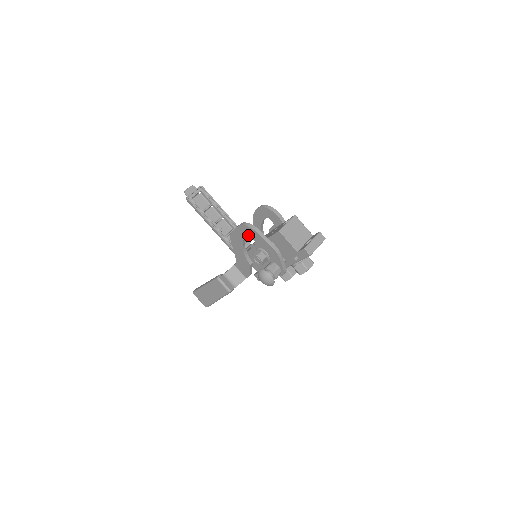
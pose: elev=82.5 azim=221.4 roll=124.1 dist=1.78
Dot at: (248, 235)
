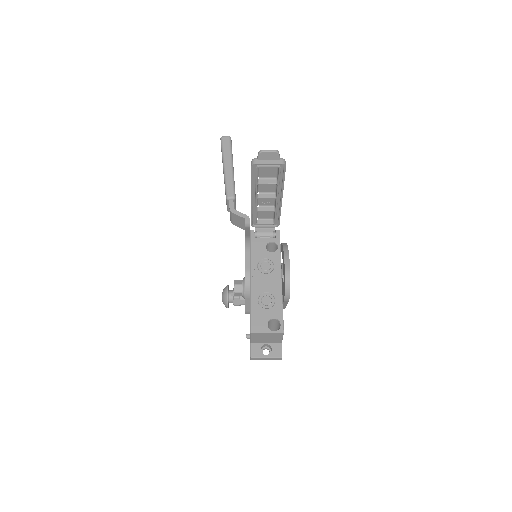
Dot at: occluded
